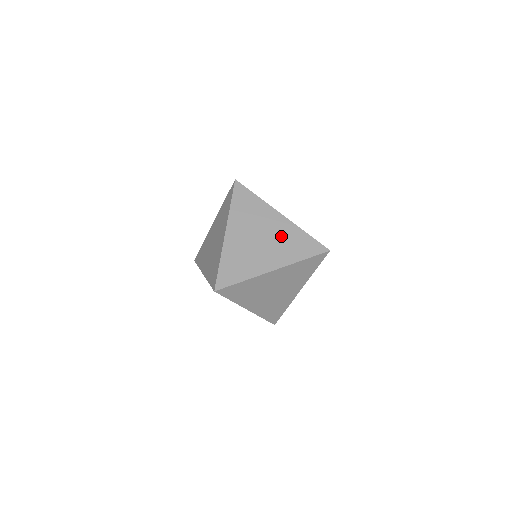
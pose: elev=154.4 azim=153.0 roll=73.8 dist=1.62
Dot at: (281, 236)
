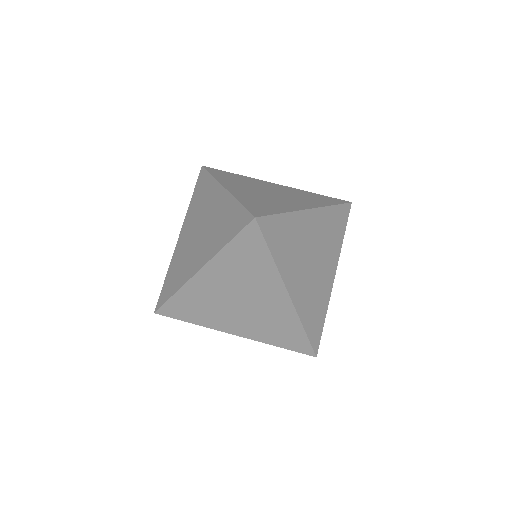
Dot at: (268, 314)
